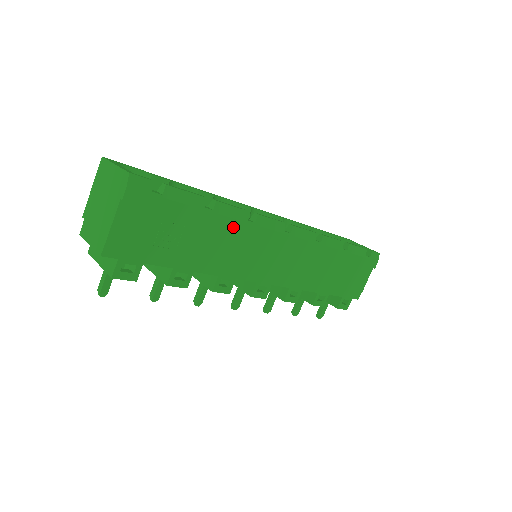
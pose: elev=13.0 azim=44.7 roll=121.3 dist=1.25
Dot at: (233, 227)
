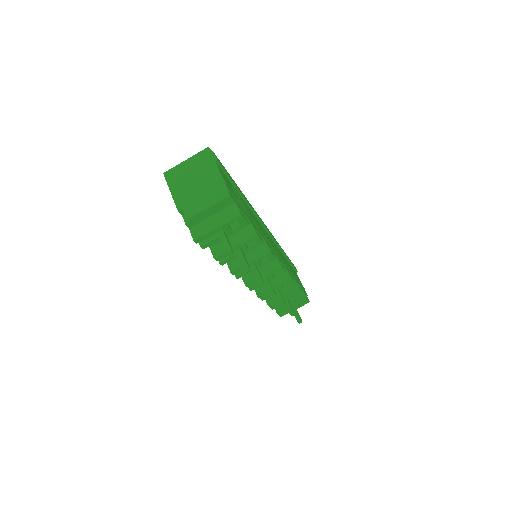
Dot at: (251, 206)
